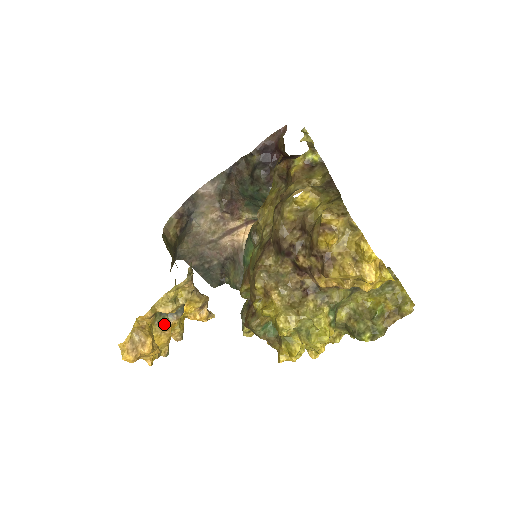
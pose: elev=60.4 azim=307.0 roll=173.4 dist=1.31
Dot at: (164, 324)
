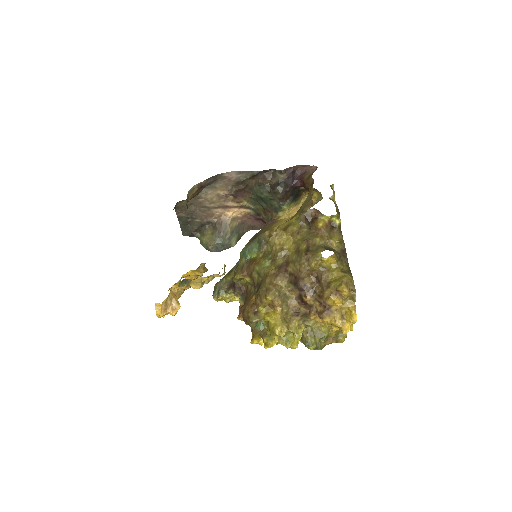
Dot at: (182, 290)
